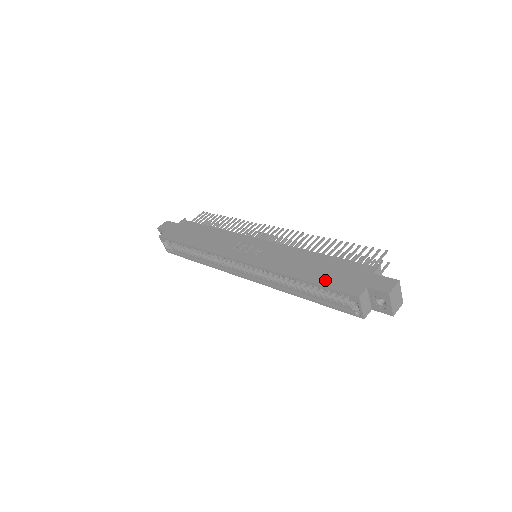
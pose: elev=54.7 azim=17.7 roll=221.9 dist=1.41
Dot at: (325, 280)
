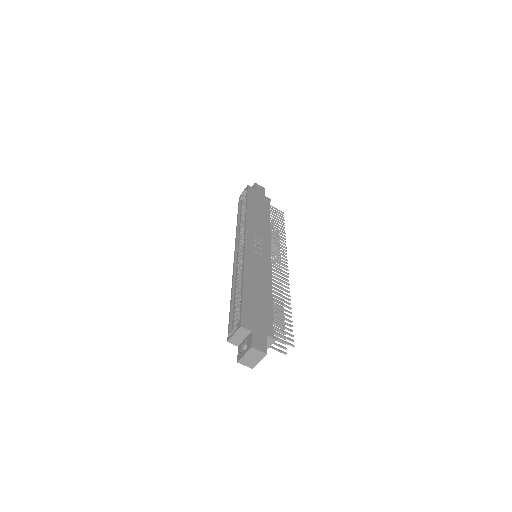
Dot at: (248, 302)
